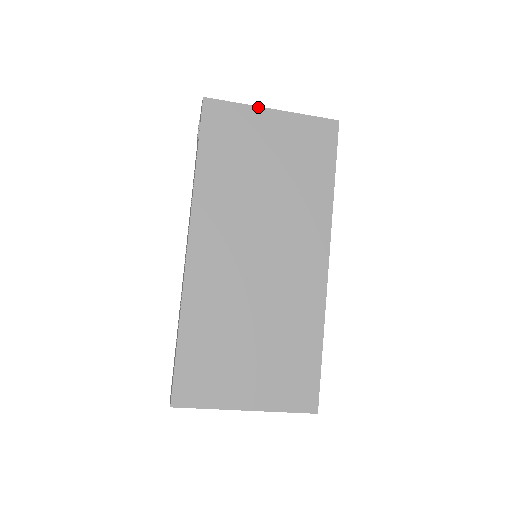
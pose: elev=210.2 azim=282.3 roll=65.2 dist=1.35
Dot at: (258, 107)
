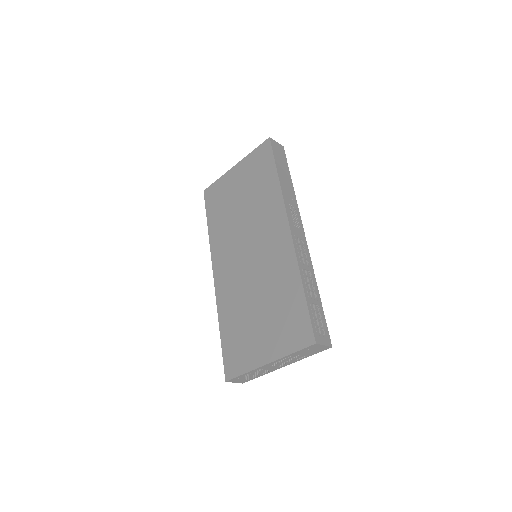
Dot at: (227, 172)
